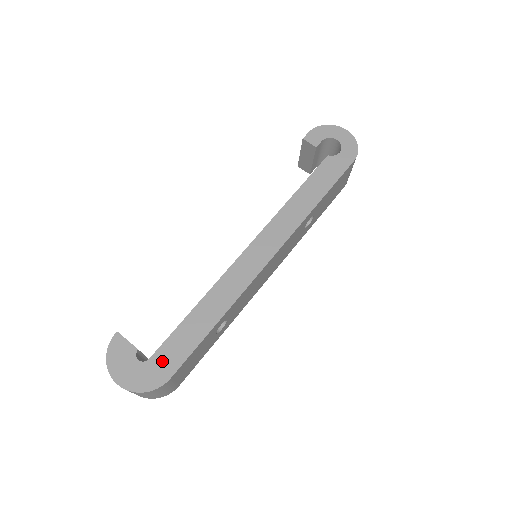
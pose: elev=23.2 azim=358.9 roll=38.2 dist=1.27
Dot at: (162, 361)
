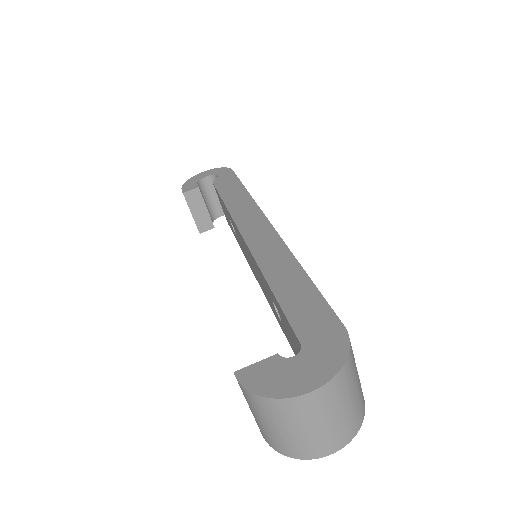
Dot at: (314, 330)
